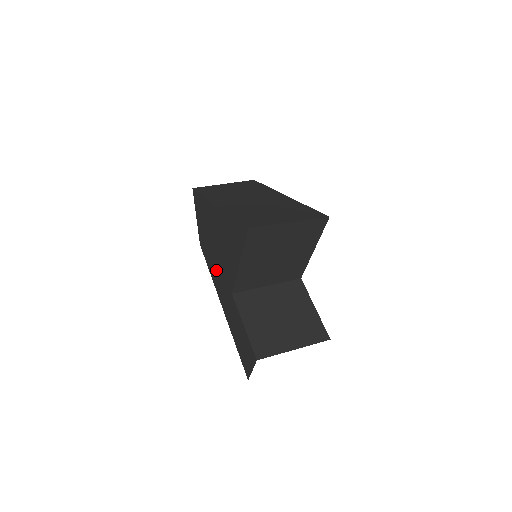
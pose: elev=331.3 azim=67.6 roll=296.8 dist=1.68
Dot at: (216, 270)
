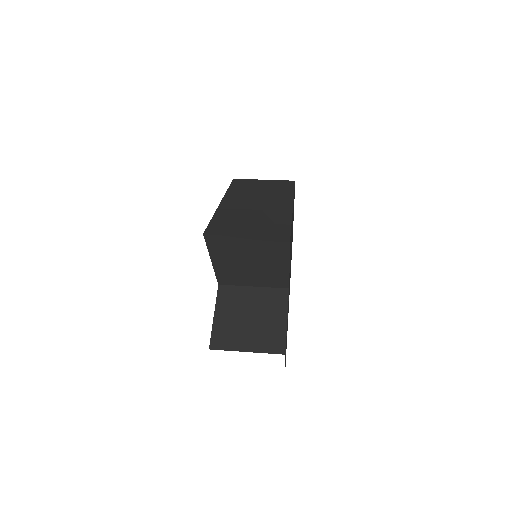
Dot at: occluded
